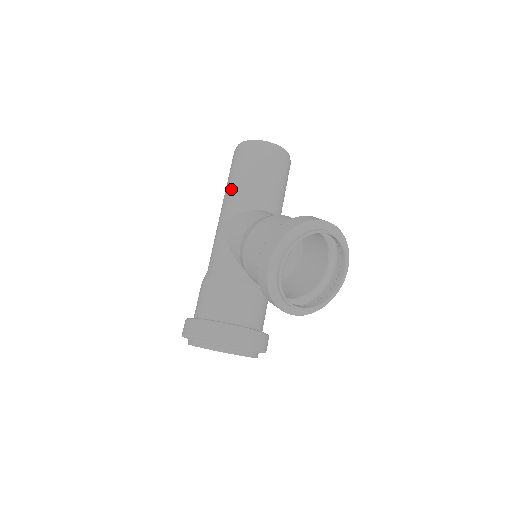
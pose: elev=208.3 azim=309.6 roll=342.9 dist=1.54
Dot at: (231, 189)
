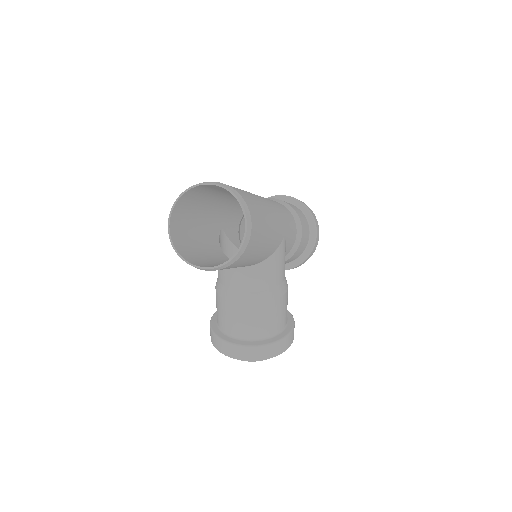
Dot at: occluded
